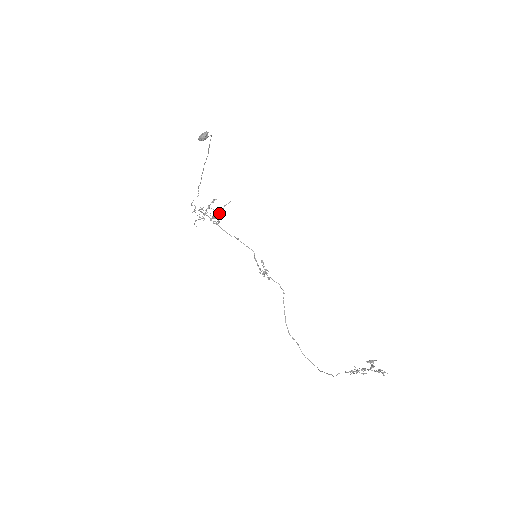
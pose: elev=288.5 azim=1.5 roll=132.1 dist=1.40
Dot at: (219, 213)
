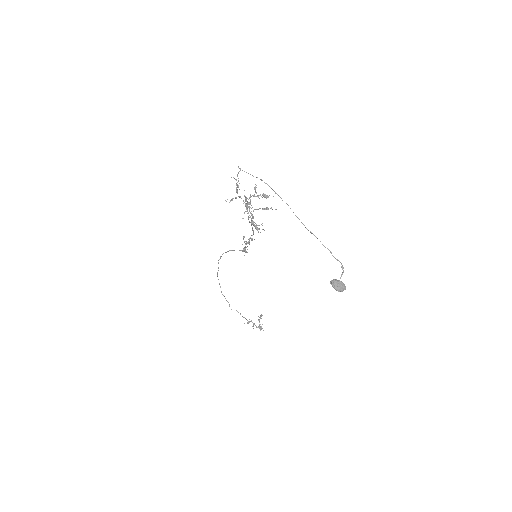
Dot at: (260, 208)
